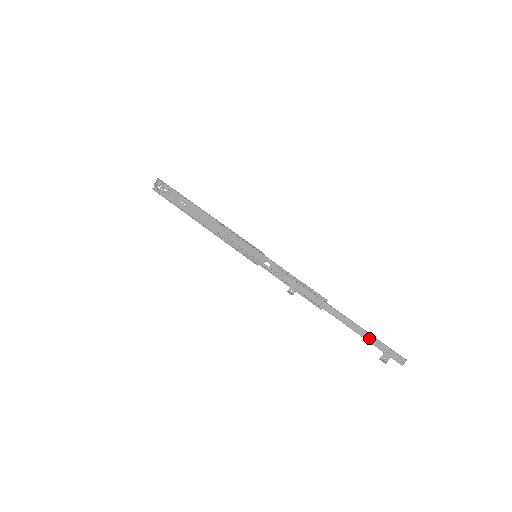
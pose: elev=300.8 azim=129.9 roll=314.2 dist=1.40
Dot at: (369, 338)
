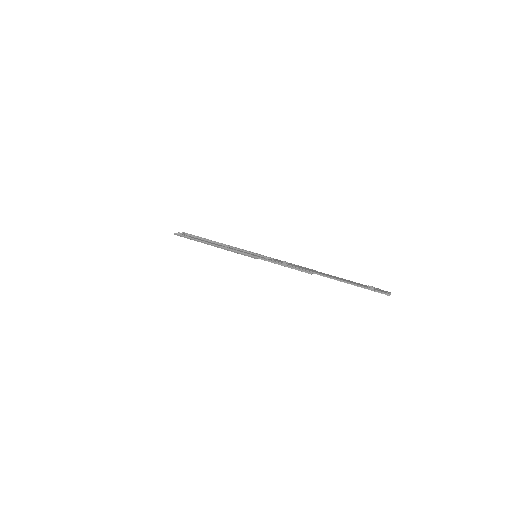
Dot at: (356, 283)
